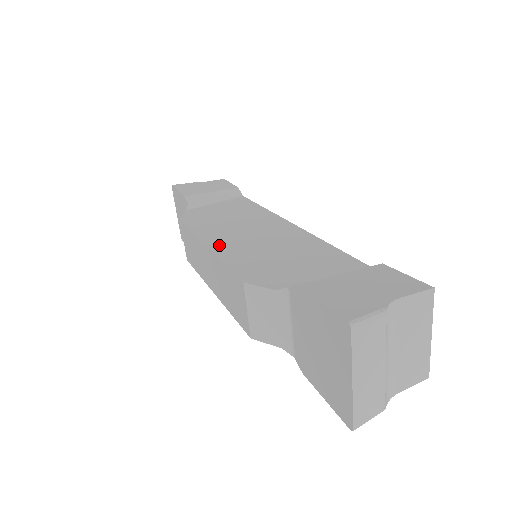
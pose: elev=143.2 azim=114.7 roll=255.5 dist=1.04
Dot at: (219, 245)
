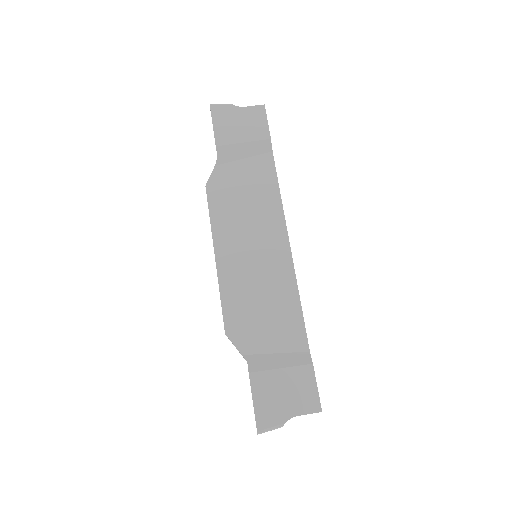
Dot at: (224, 263)
